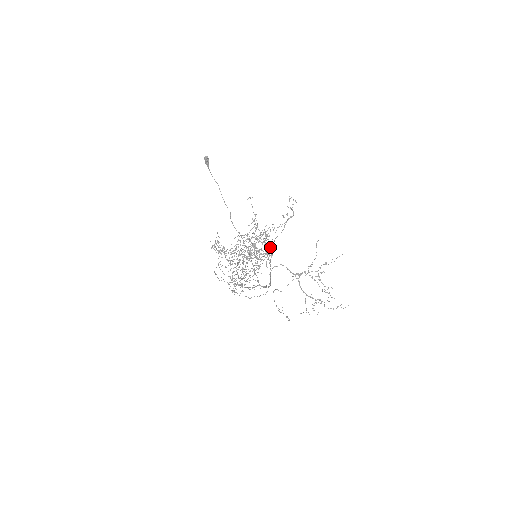
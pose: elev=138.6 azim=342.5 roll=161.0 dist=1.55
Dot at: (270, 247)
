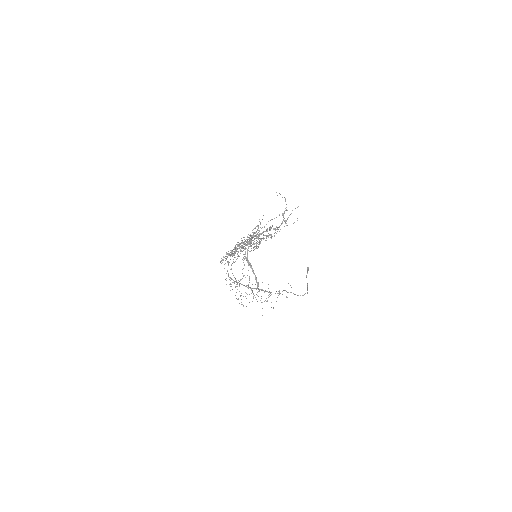
Dot at: (258, 235)
